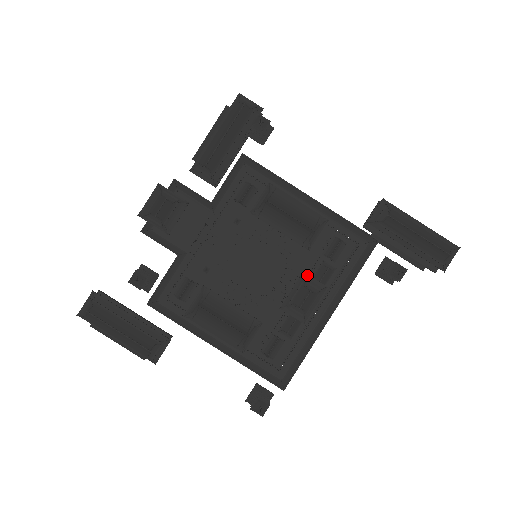
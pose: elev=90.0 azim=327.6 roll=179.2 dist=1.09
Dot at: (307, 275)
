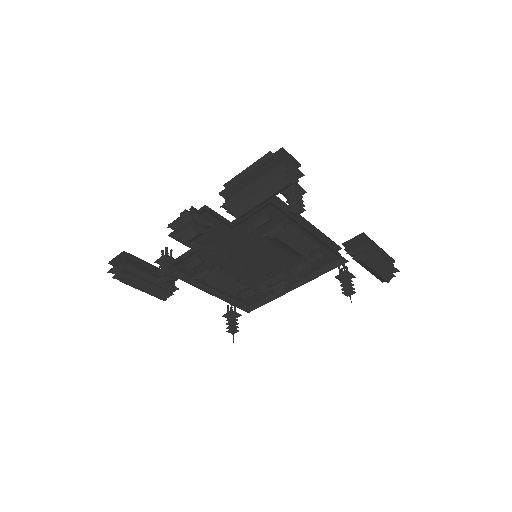
Dot at: (289, 271)
